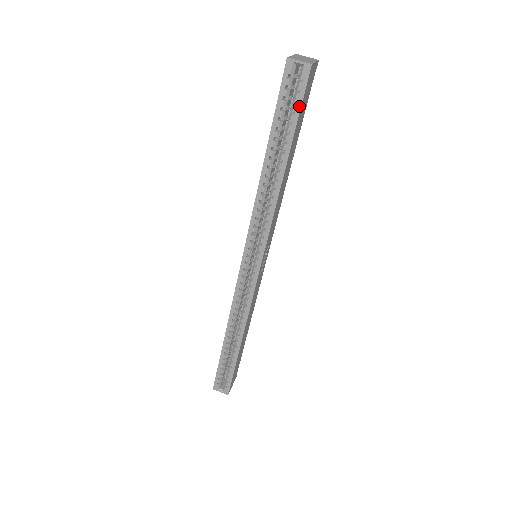
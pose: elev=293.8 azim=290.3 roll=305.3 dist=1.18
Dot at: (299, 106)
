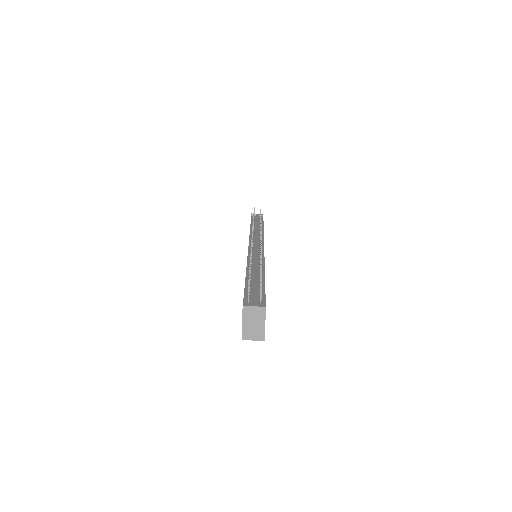
Dot at: occluded
